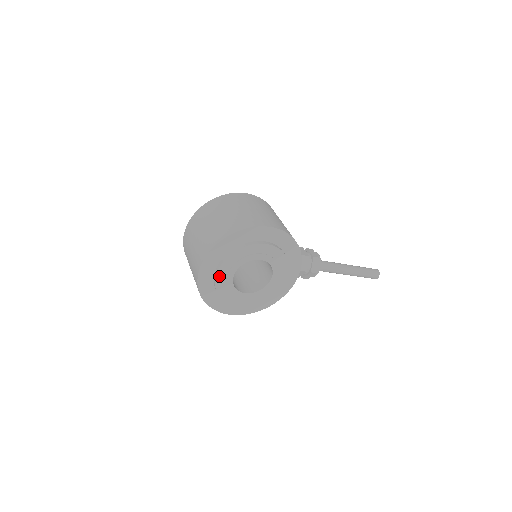
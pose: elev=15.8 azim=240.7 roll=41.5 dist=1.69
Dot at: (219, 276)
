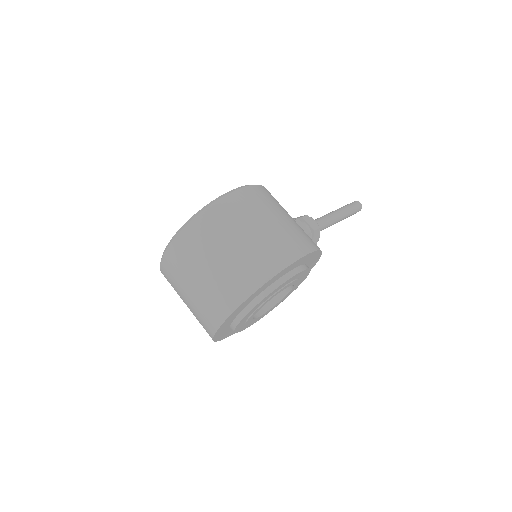
Dot at: (240, 323)
